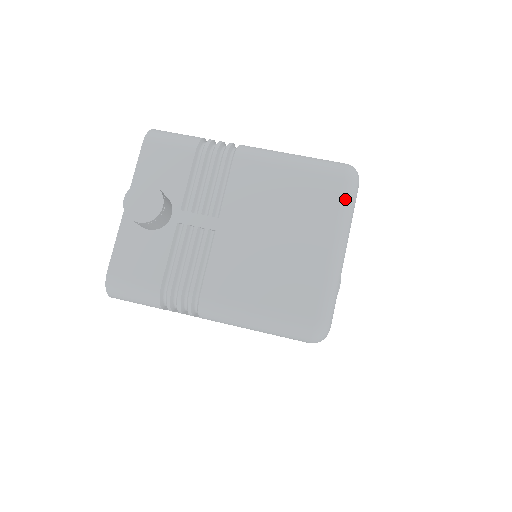
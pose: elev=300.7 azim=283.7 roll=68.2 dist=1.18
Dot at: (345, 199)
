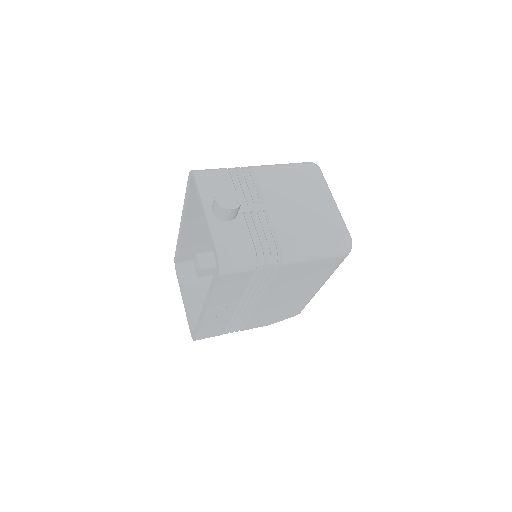
Dot at: (321, 176)
